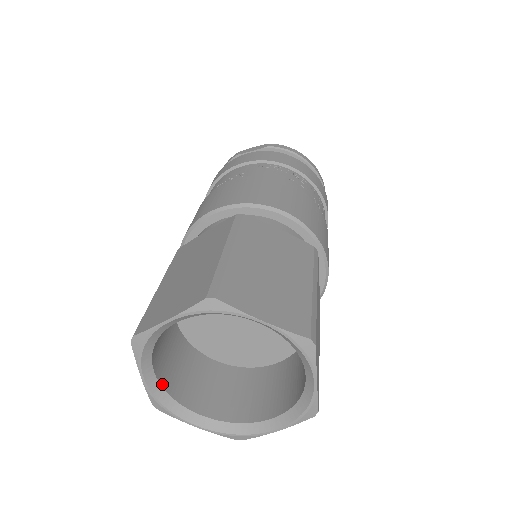
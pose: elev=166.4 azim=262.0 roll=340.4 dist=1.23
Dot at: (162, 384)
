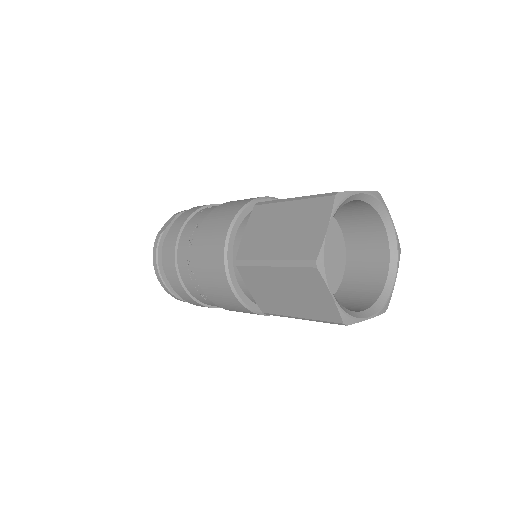
Dot at: occluded
